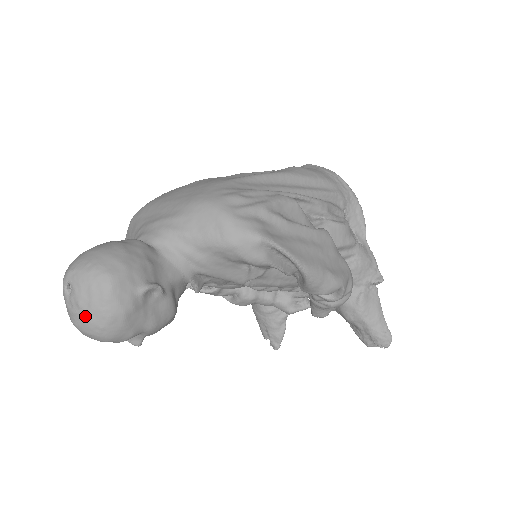
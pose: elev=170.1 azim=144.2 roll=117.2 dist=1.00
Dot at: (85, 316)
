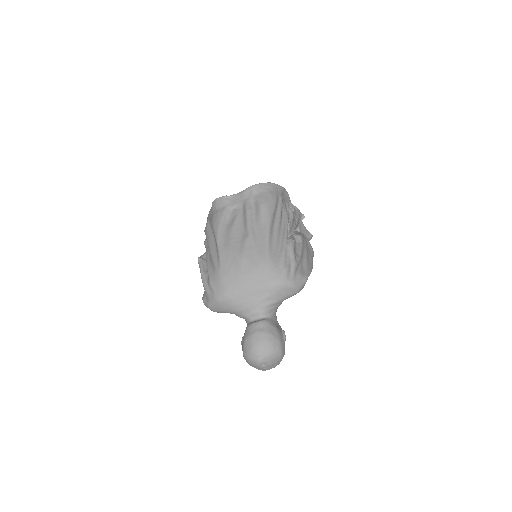
Dot at: (274, 367)
